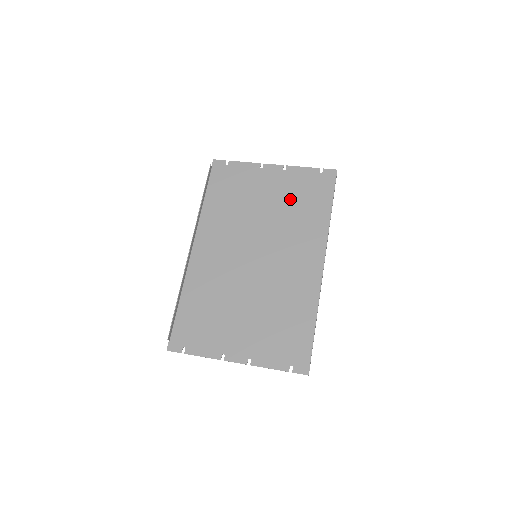
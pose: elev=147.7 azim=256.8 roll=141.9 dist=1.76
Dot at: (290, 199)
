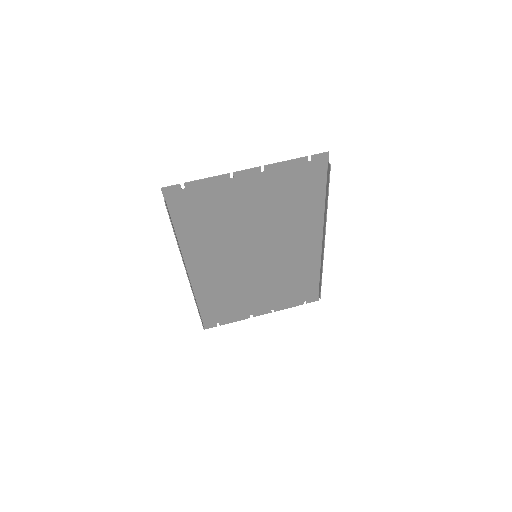
Dot at: (278, 200)
